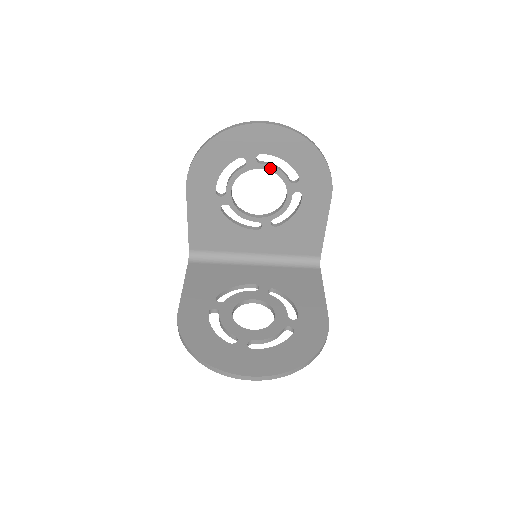
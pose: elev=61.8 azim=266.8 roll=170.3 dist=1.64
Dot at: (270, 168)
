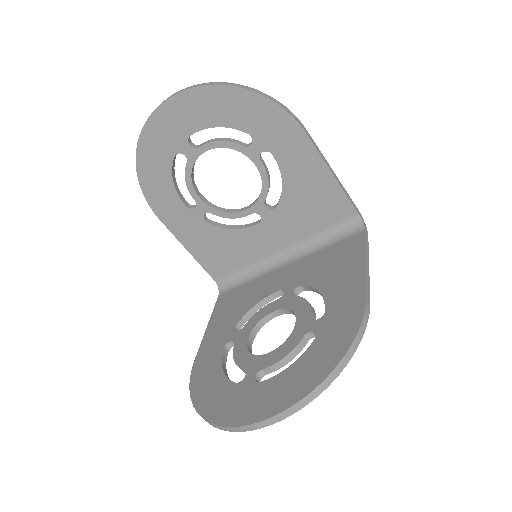
Dot at: (211, 146)
